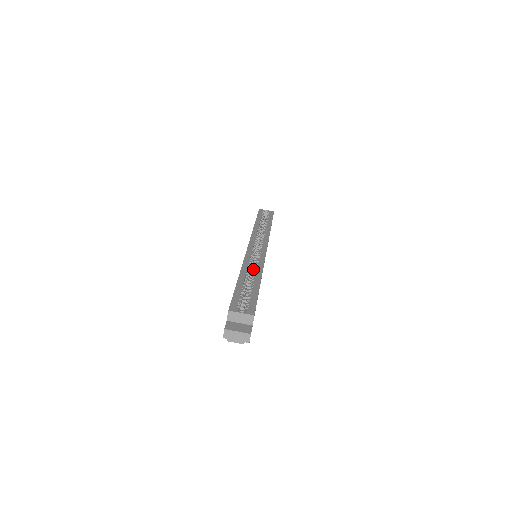
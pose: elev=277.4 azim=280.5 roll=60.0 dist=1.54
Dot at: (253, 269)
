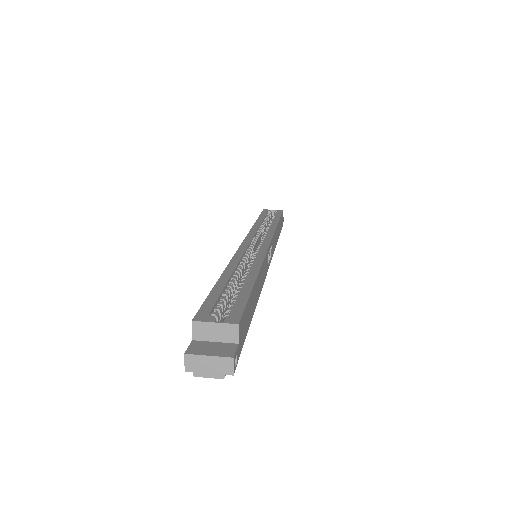
Dot at: occluded
